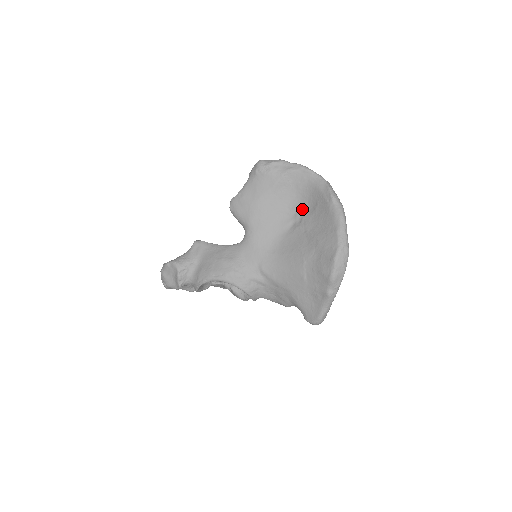
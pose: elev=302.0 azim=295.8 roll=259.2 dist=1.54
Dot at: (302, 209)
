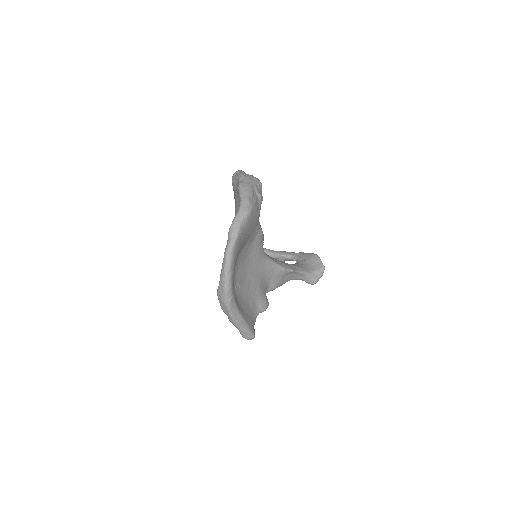
Dot at: occluded
